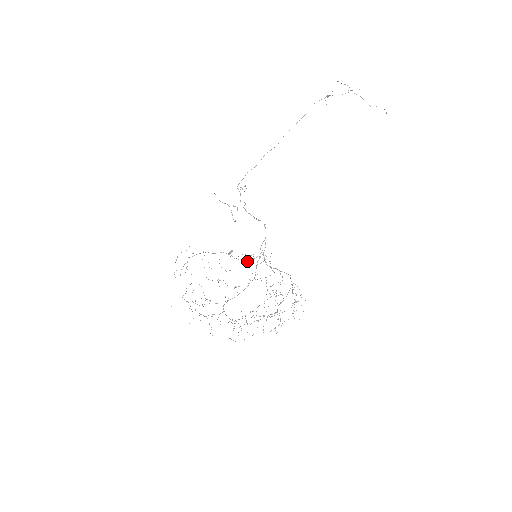
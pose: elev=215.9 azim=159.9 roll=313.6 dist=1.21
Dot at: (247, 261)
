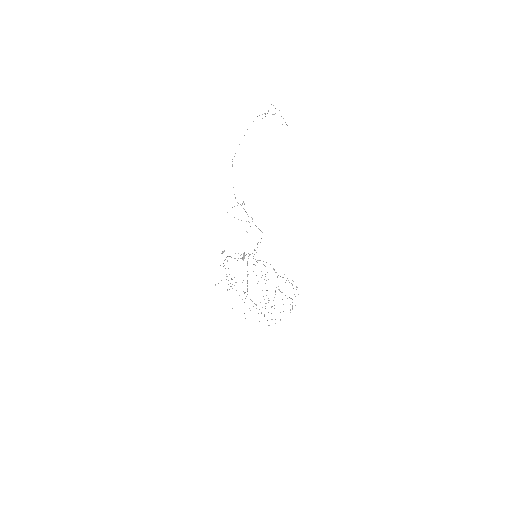
Dot at: (241, 258)
